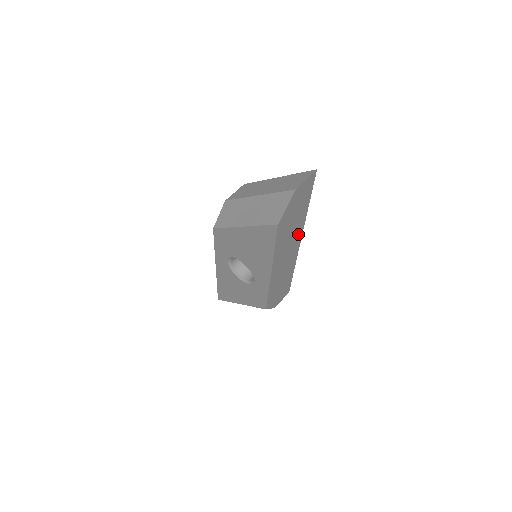
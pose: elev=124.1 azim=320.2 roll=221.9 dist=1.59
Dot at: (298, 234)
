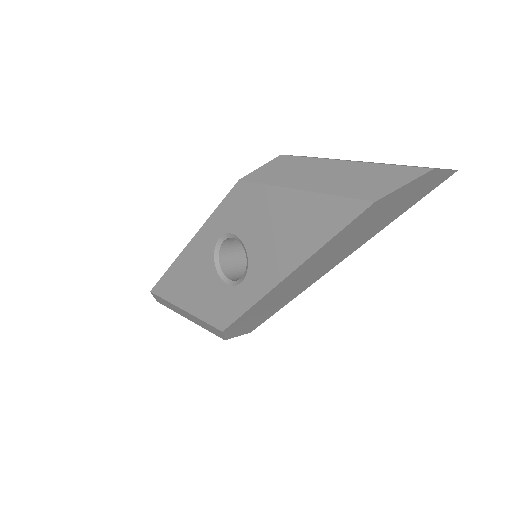
Dot at: (346, 252)
